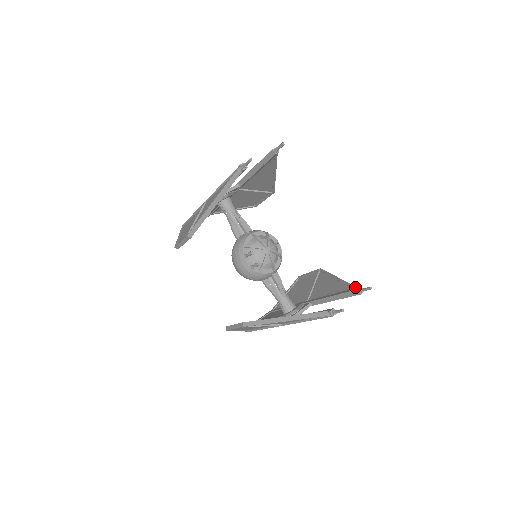
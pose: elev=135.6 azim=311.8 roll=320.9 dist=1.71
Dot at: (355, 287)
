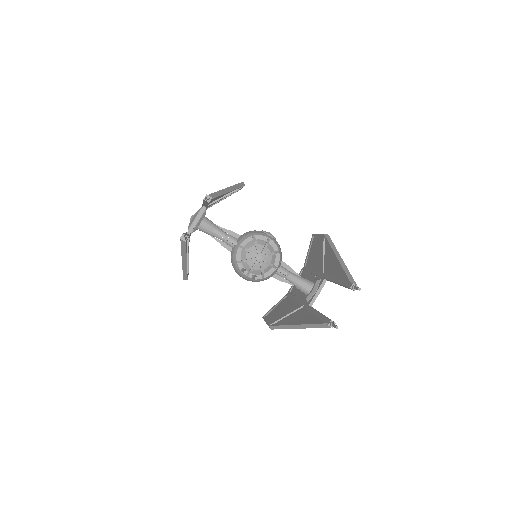
Dot at: (349, 281)
